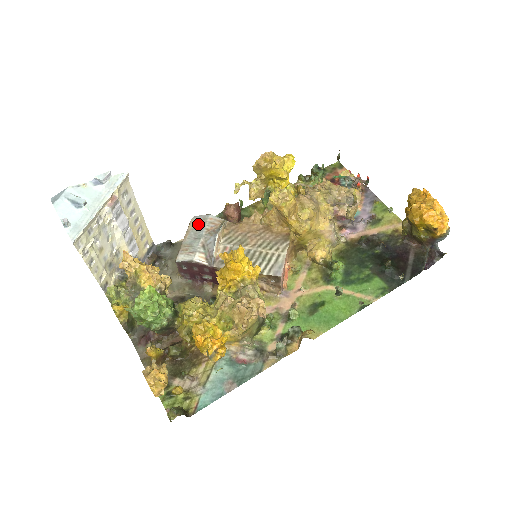
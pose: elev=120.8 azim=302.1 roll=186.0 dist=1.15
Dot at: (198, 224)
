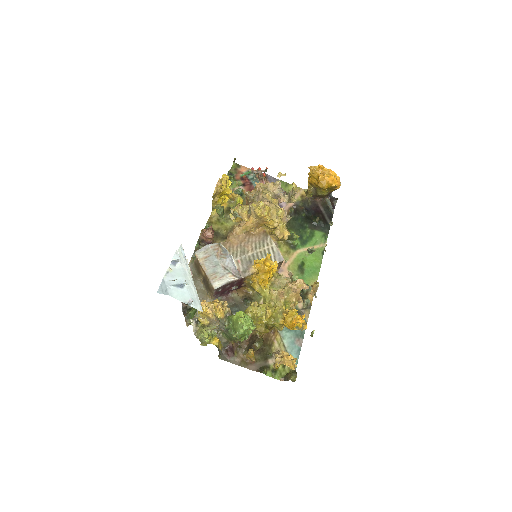
Dot at: (206, 255)
